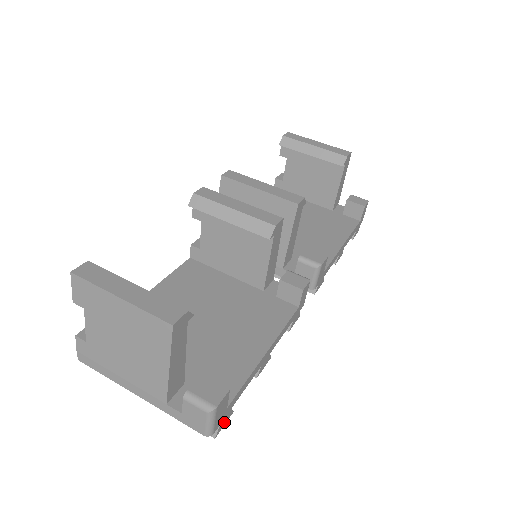
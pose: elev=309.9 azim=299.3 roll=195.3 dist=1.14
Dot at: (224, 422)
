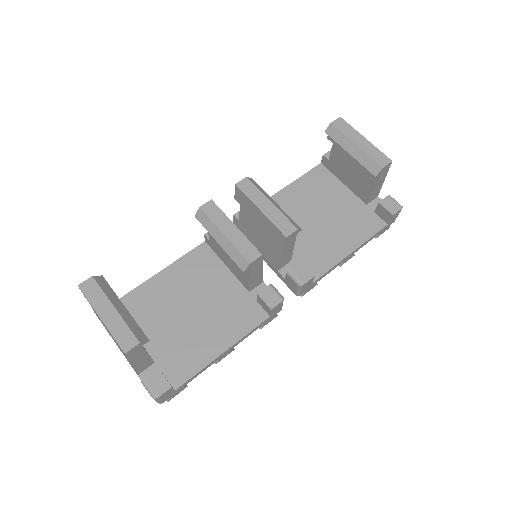
Dot at: (176, 394)
